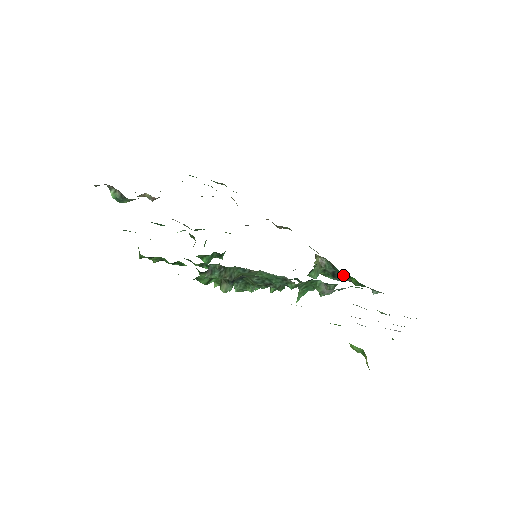
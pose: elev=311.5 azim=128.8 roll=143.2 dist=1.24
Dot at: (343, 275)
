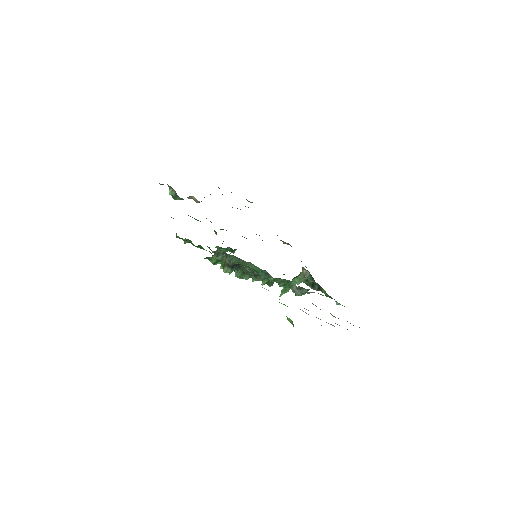
Dot at: (318, 286)
